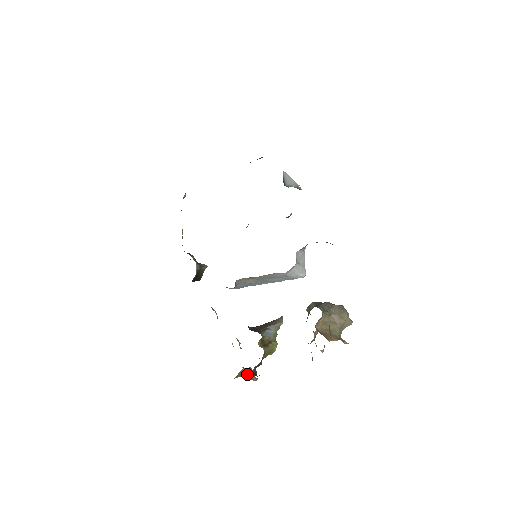
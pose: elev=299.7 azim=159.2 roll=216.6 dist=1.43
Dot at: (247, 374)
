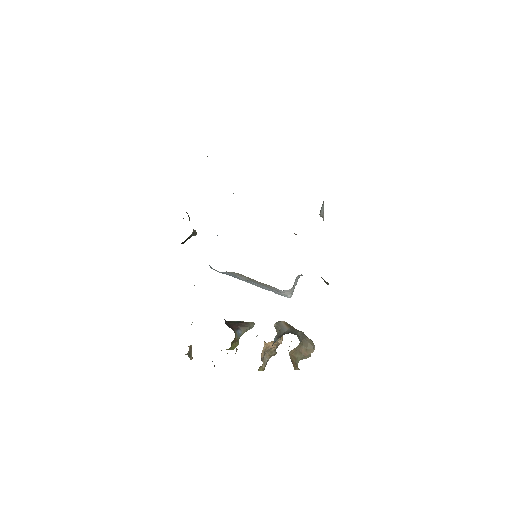
Dot at: (189, 352)
